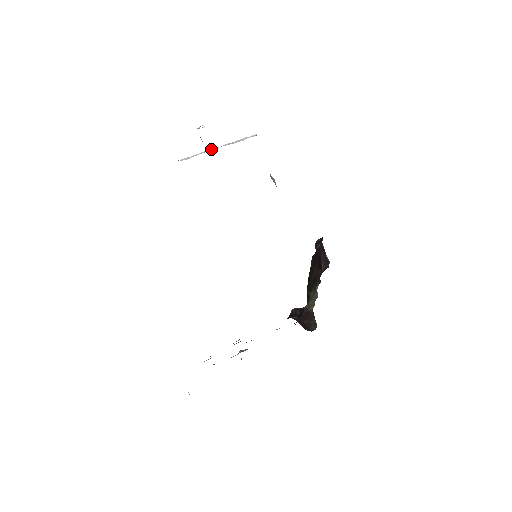
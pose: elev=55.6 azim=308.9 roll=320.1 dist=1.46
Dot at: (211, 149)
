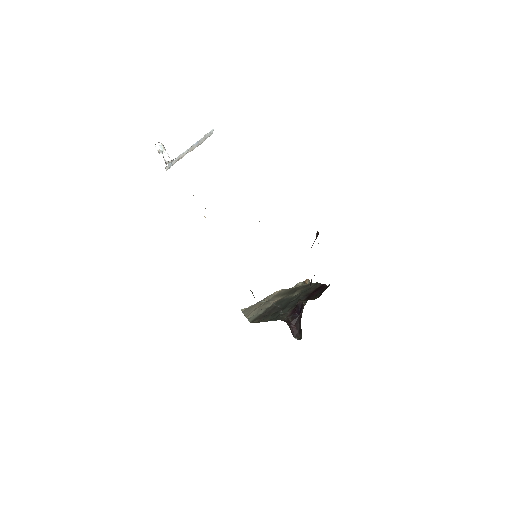
Dot at: (183, 153)
